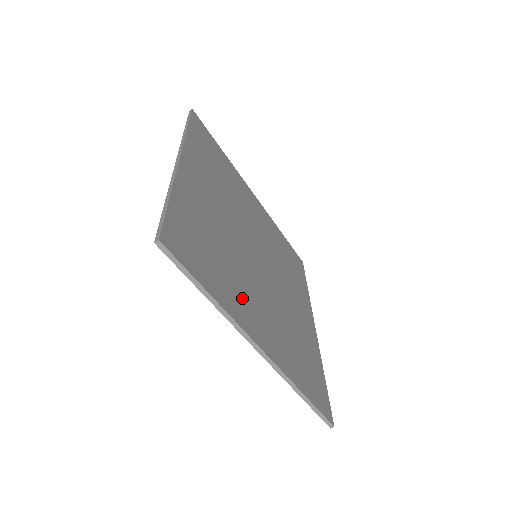
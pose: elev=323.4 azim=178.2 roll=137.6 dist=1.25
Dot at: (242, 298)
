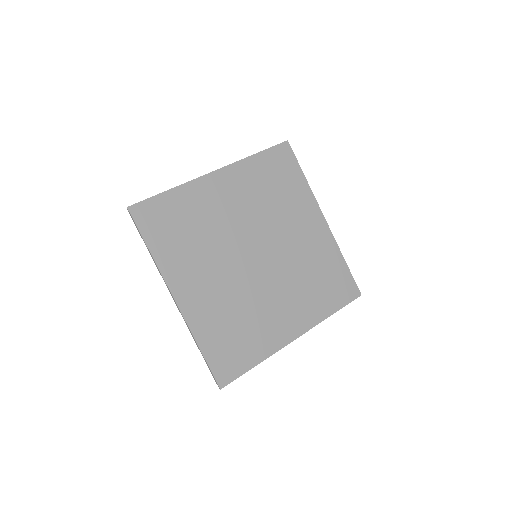
Dot at: (188, 266)
